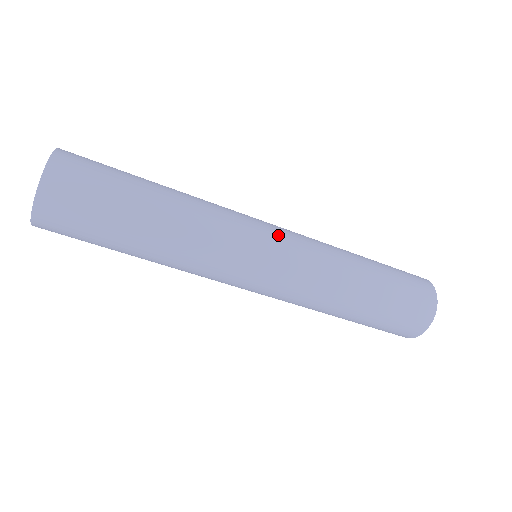
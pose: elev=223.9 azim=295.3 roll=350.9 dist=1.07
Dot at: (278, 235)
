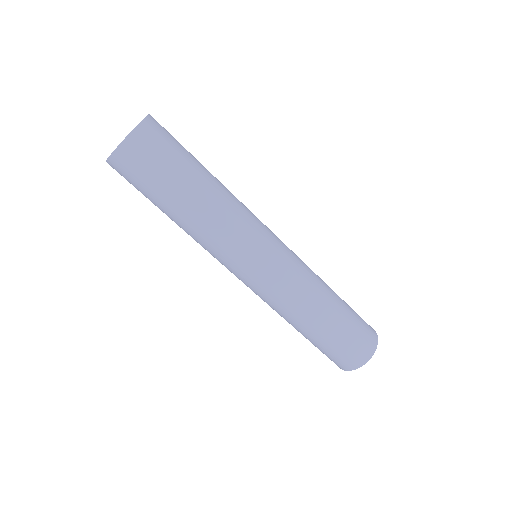
Dot at: occluded
